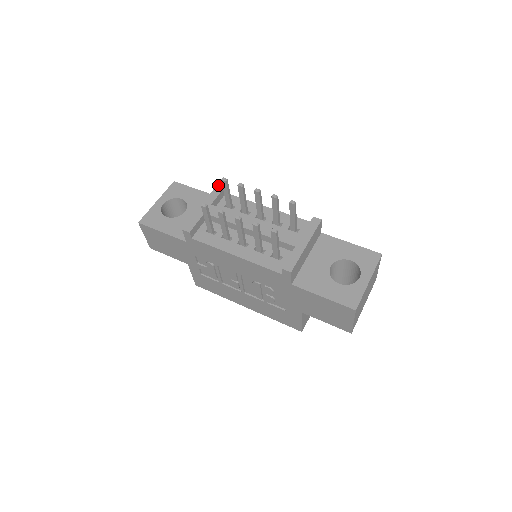
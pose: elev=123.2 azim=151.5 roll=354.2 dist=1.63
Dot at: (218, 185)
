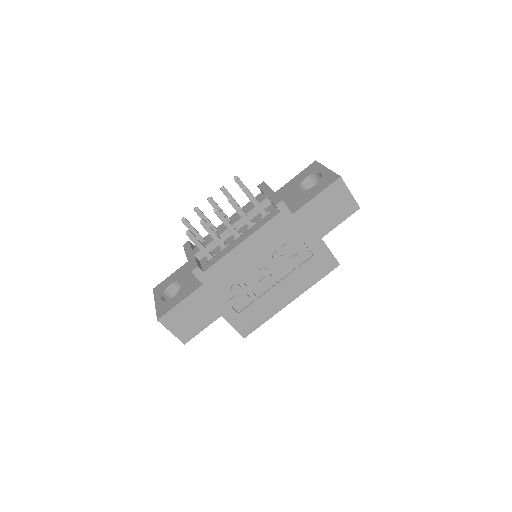
Dot at: (184, 245)
